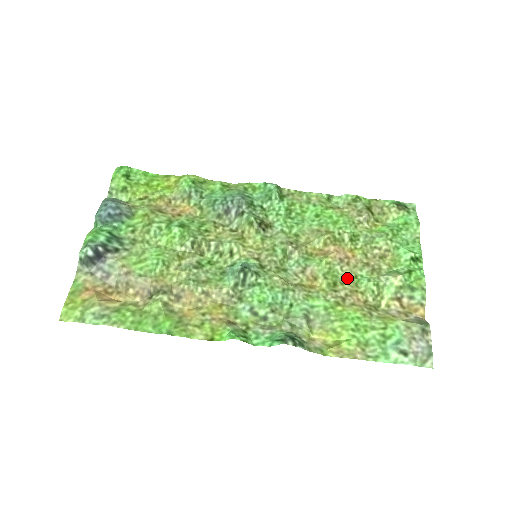
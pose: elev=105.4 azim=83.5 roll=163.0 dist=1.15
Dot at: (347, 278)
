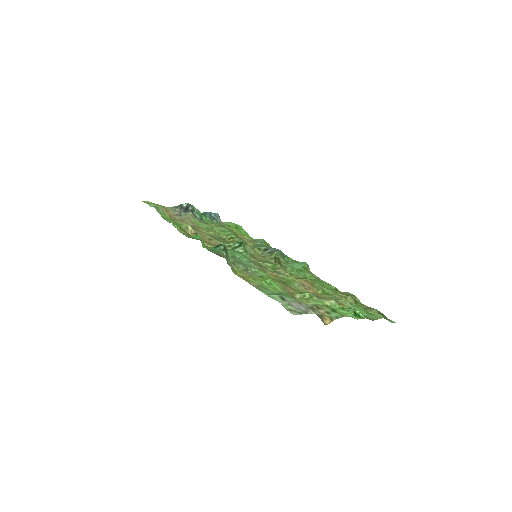
Dot at: (296, 288)
